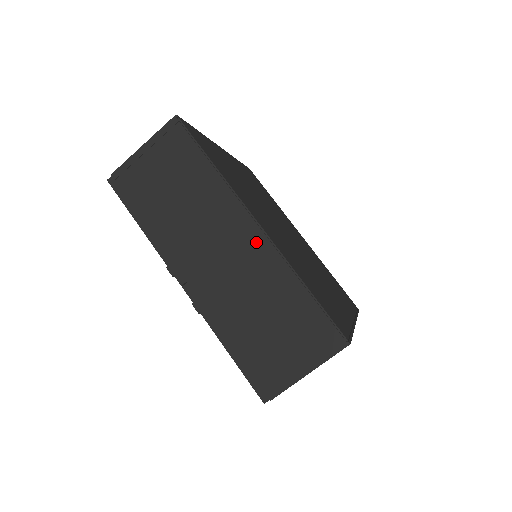
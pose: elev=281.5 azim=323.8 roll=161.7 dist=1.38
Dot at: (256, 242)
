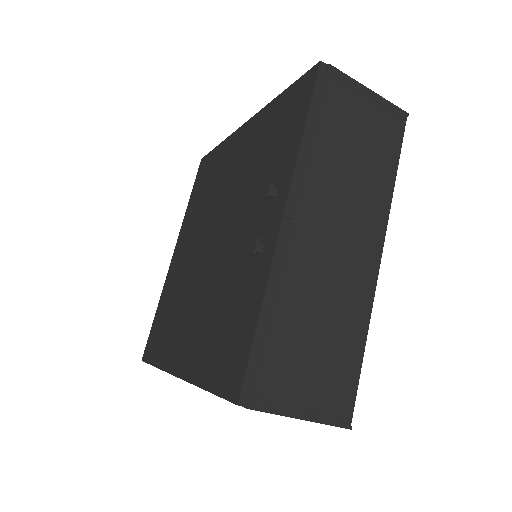
Dot at: (368, 268)
